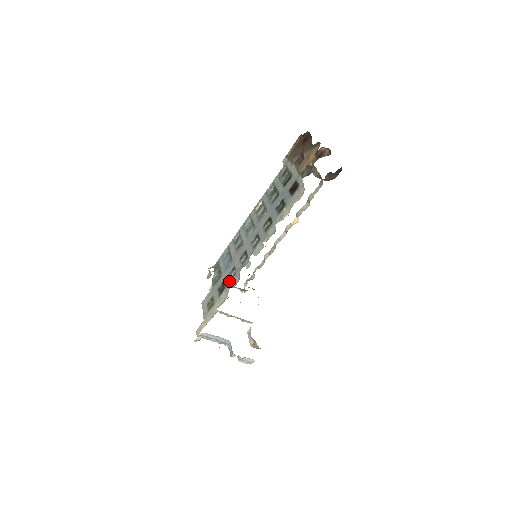
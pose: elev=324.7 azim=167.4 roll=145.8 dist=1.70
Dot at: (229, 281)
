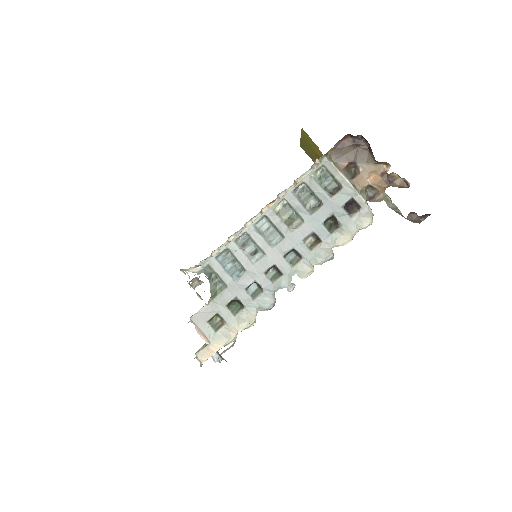
Dot at: (252, 299)
